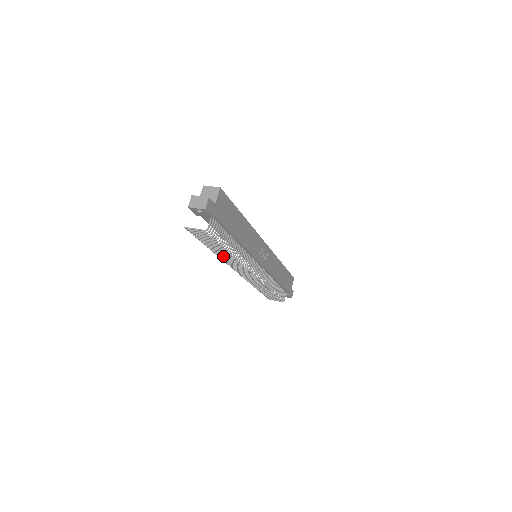
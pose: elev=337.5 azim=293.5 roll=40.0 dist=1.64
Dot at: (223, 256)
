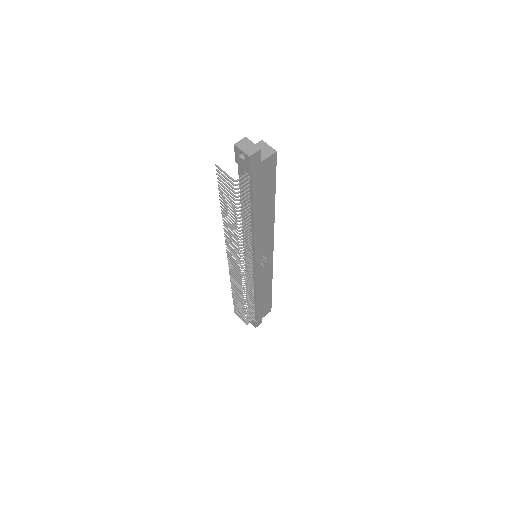
Dot at: (228, 227)
